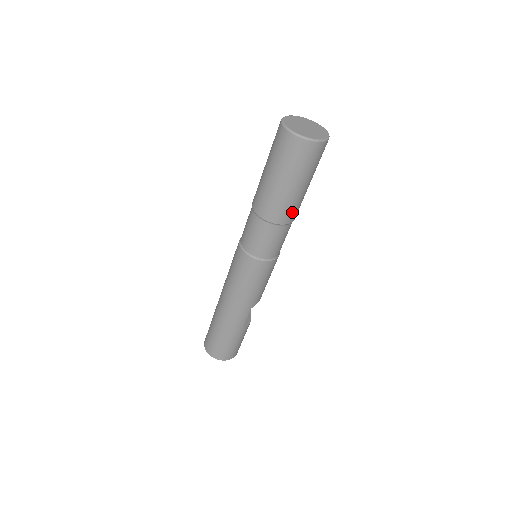
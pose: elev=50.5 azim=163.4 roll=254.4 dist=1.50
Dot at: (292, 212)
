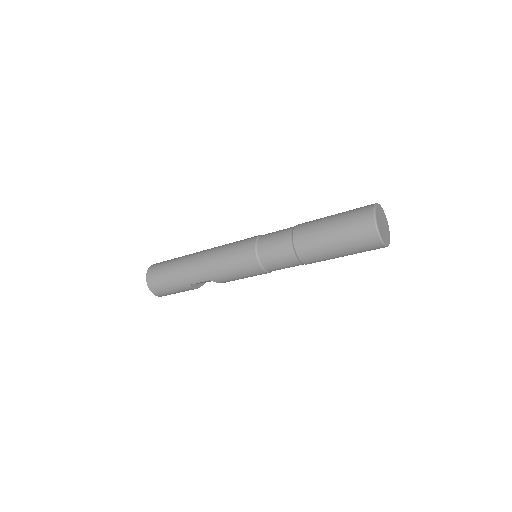
Dot at: (313, 258)
